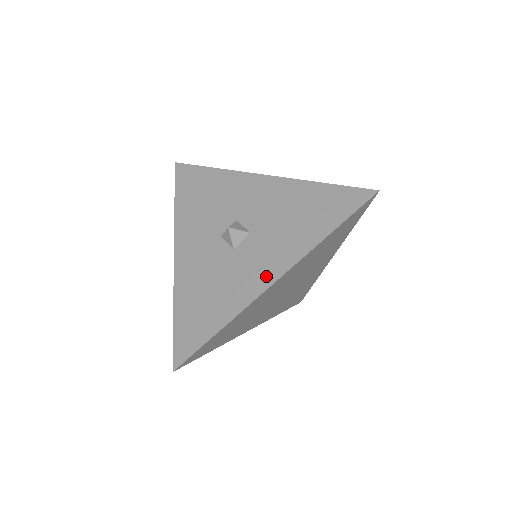
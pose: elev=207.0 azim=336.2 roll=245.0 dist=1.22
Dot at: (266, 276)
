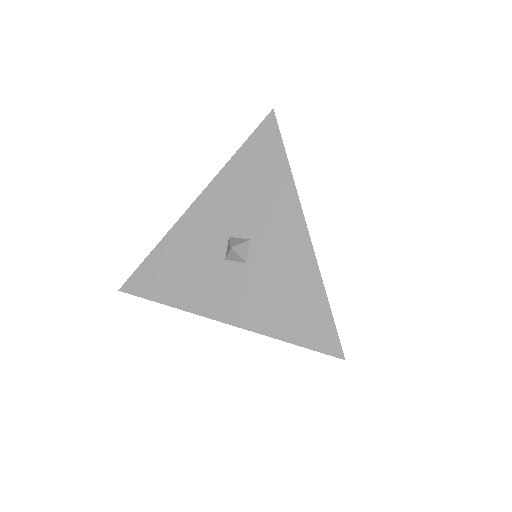
Dot at: (220, 310)
